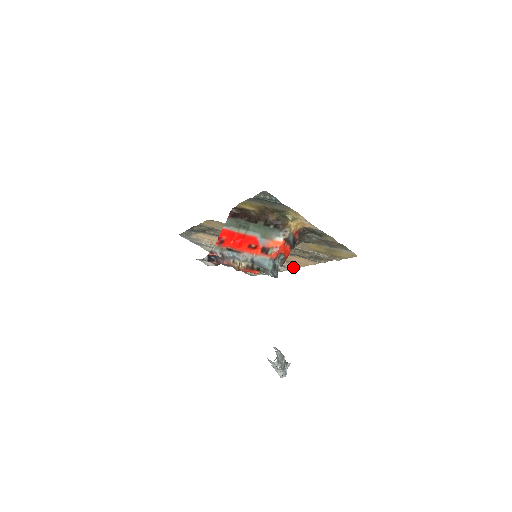
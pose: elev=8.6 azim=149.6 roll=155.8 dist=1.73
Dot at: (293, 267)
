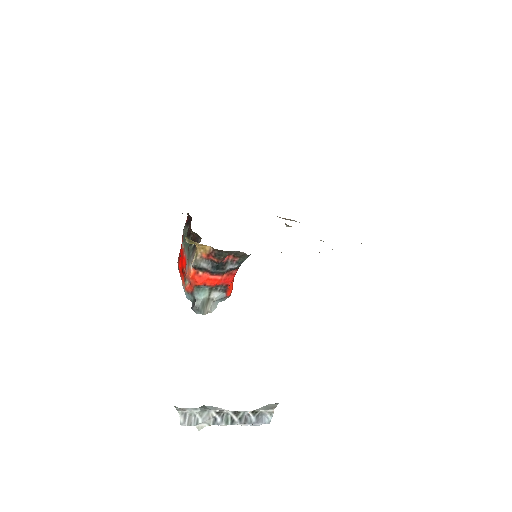
Dot at: occluded
